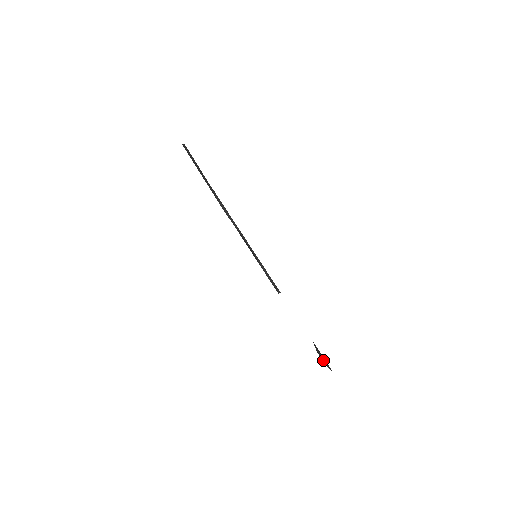
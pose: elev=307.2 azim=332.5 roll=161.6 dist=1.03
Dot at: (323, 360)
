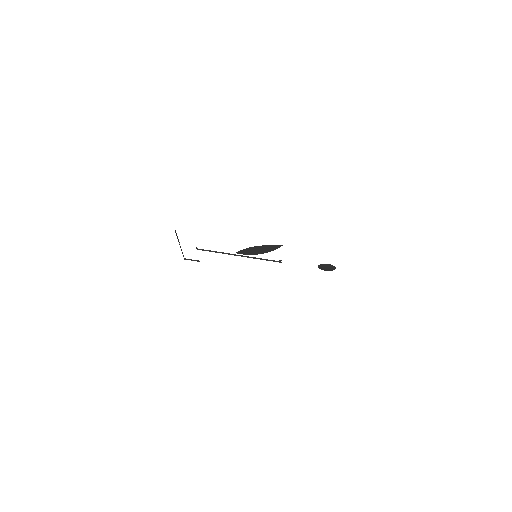
Dot at: (330, 267)
